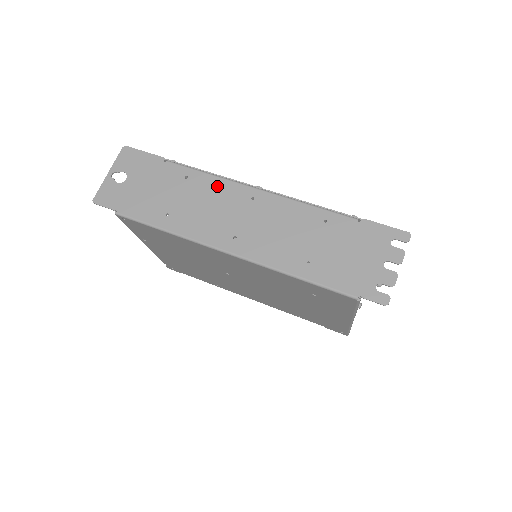
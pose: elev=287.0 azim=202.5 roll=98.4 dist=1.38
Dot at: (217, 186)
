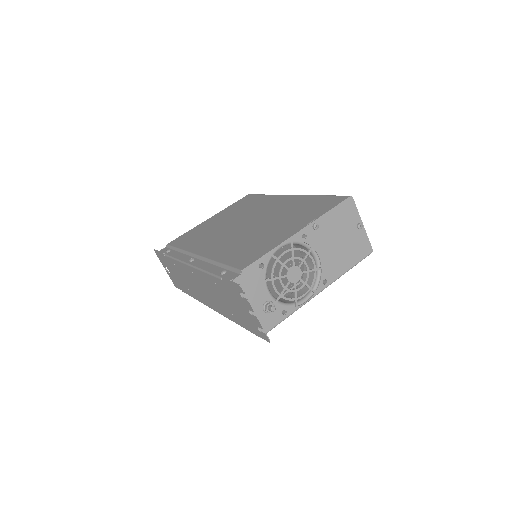
Dot at: (182, 268)
